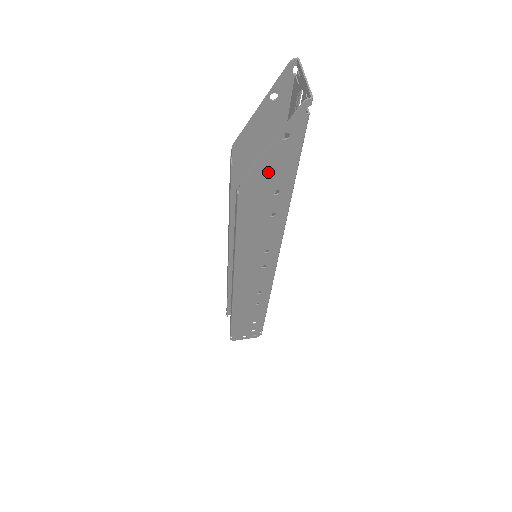
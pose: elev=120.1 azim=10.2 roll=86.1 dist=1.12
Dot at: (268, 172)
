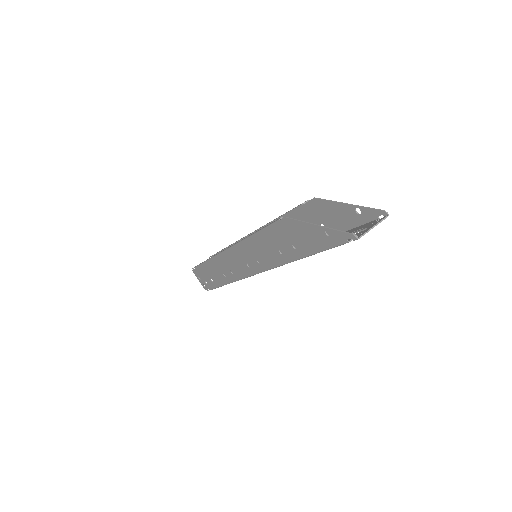
Dot at: (303, 233)
